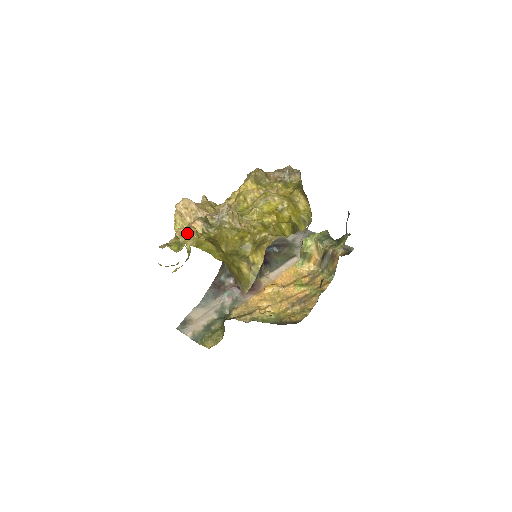
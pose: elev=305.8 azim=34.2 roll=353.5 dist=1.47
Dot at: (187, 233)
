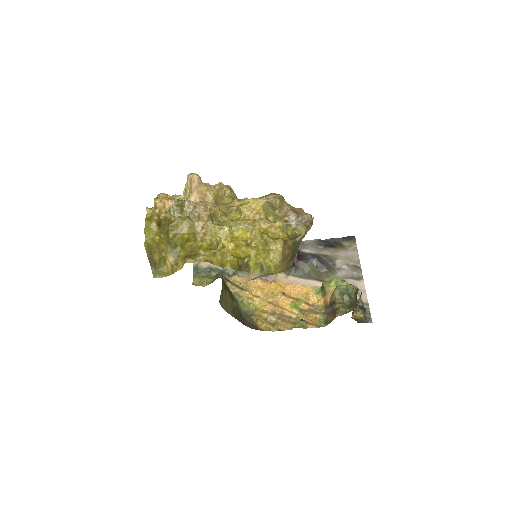
Dot at: occluded
